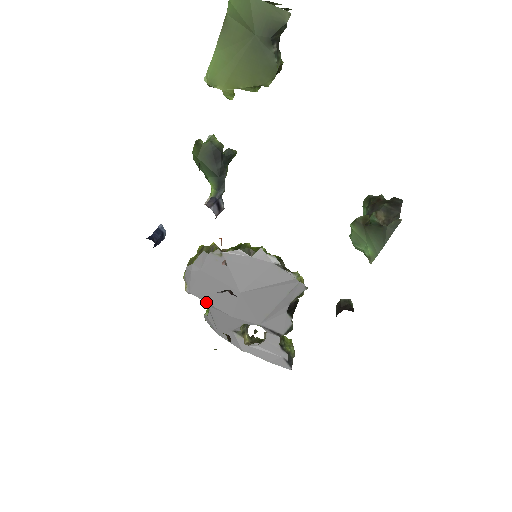
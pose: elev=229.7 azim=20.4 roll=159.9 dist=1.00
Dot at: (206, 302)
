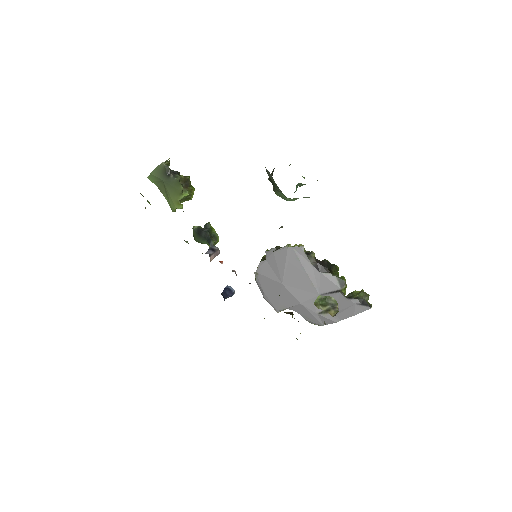
Dot at: occluded
